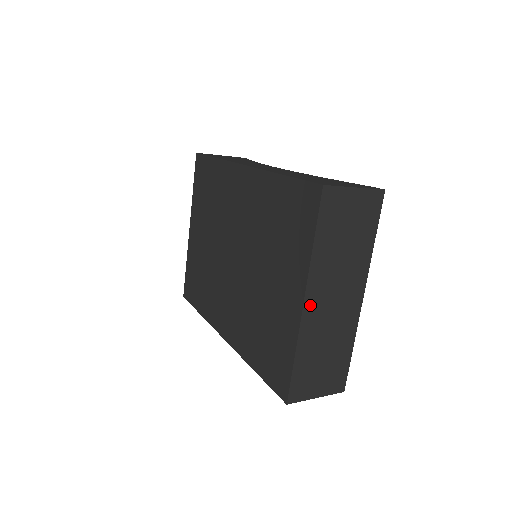
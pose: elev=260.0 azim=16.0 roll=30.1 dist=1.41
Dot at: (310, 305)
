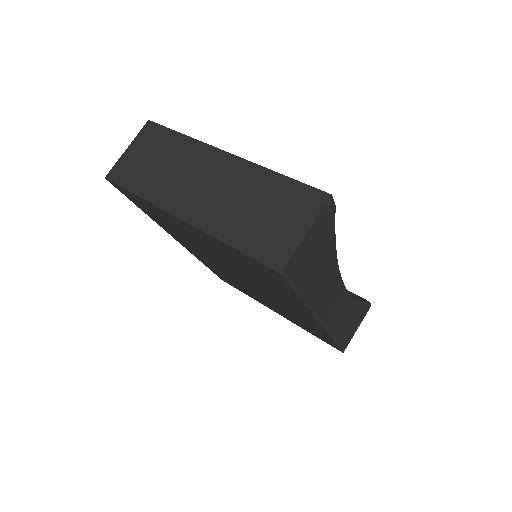
Dot at: (189, 213)
